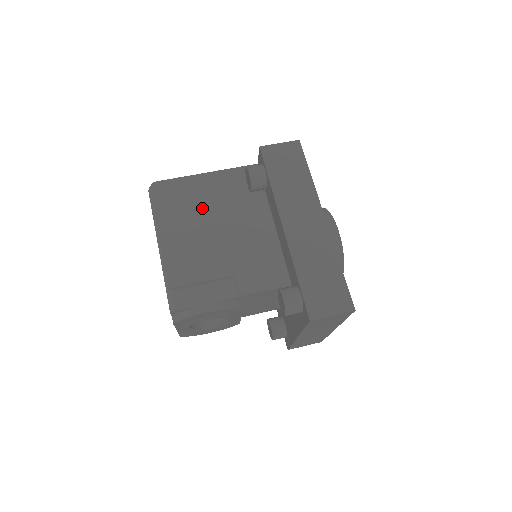
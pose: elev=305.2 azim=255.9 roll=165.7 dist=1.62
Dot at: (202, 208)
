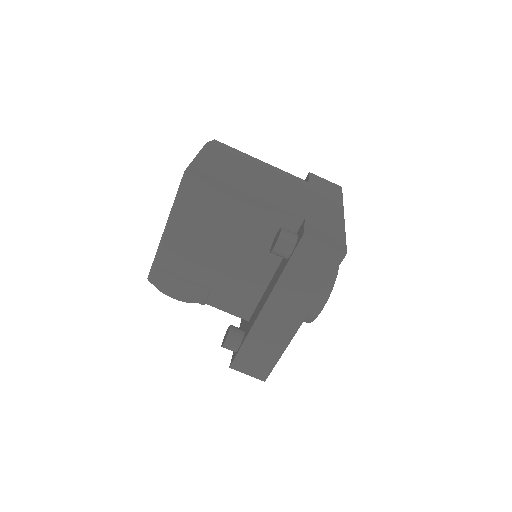
Dot at: (222, 224)
